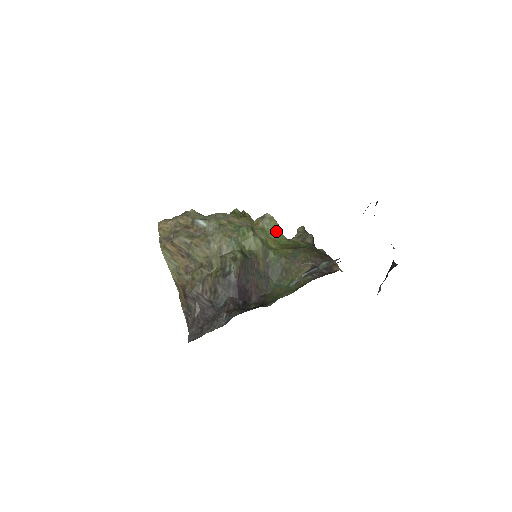
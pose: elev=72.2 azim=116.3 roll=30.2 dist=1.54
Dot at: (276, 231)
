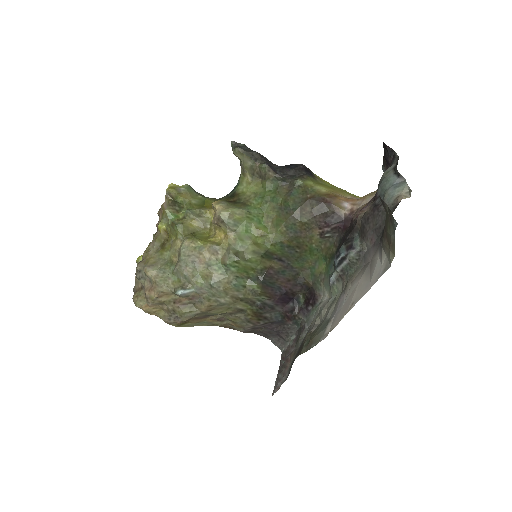
Dot at: (247, 220)
